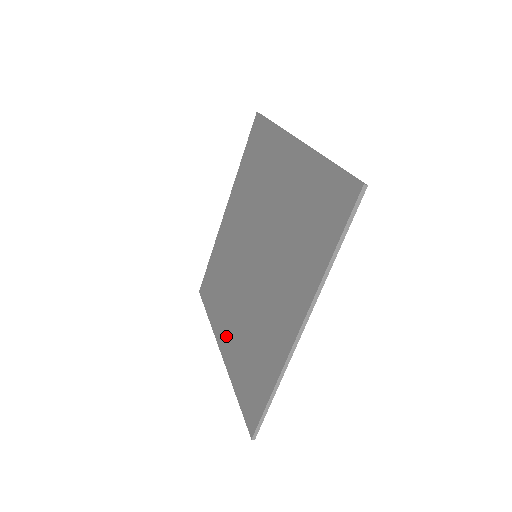
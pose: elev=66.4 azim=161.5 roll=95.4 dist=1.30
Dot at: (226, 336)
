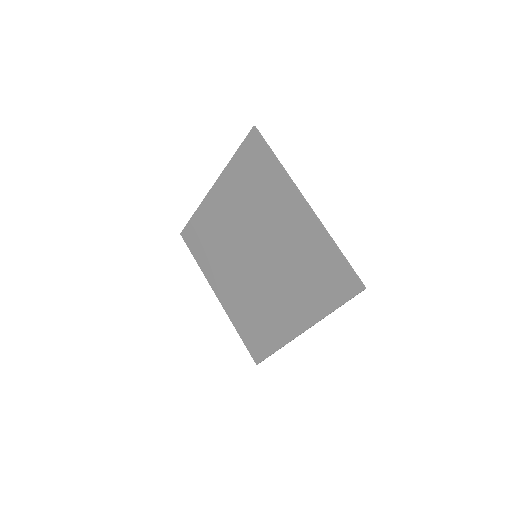
Dot at: (224, 292)
